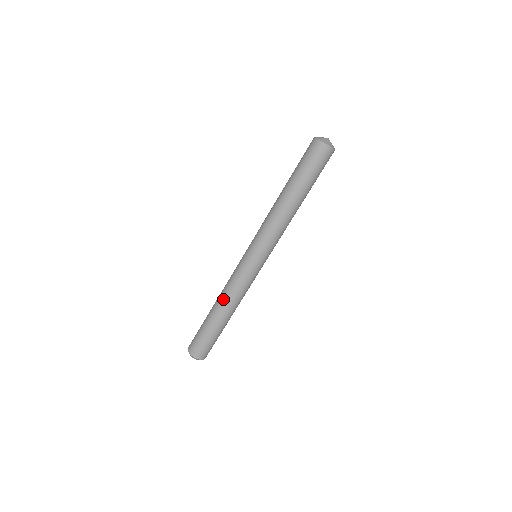
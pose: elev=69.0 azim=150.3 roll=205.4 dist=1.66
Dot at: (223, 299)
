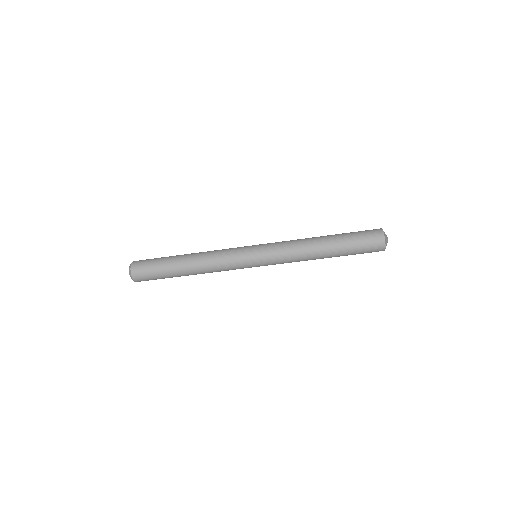
Dot at: (204, 272)
